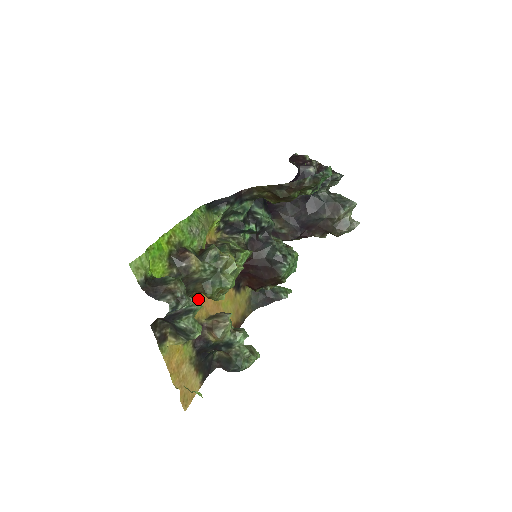
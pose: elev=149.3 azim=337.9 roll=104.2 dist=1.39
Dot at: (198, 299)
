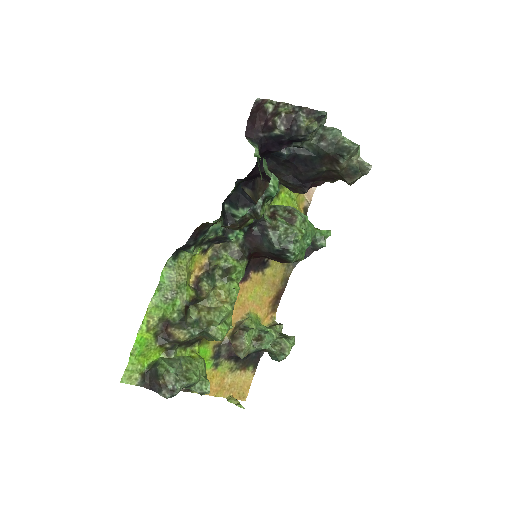
Dot at: occluded
